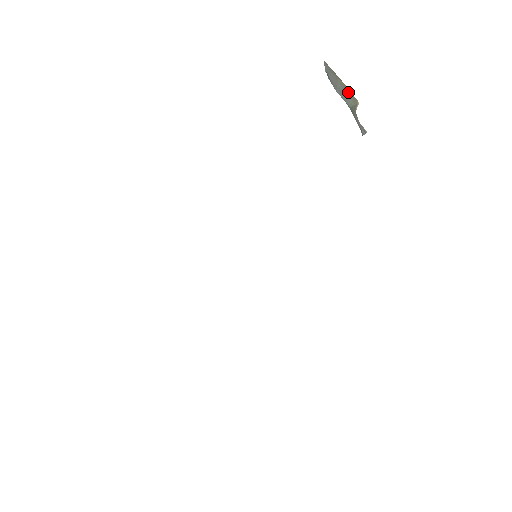
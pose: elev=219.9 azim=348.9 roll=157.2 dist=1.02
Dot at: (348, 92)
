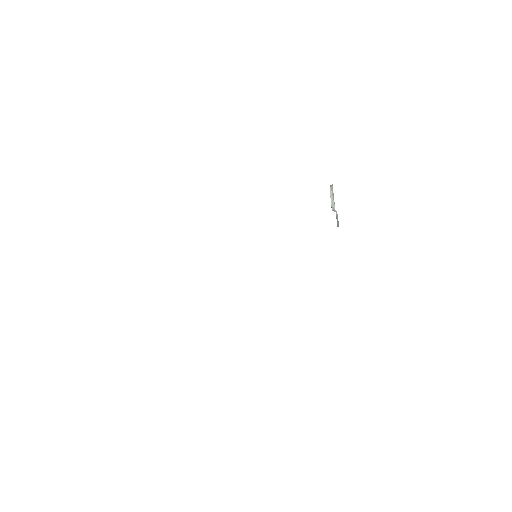
Dot at: occluded
